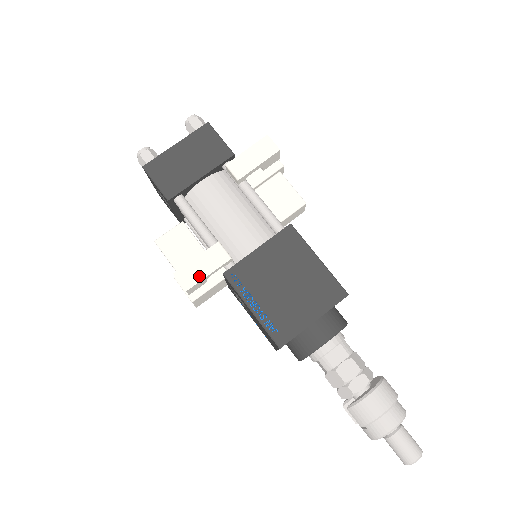
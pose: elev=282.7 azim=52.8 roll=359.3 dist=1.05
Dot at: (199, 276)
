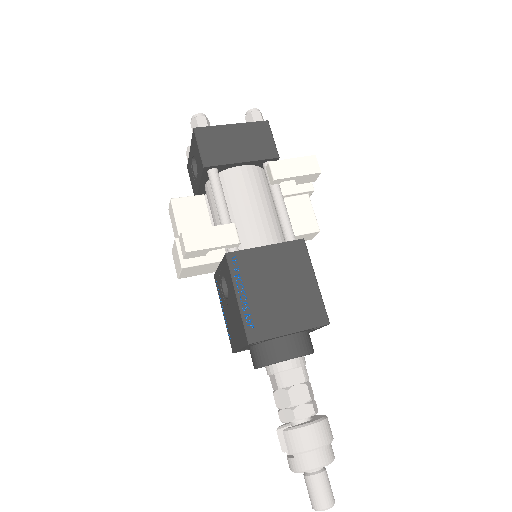
Dot at: (204, 244)
